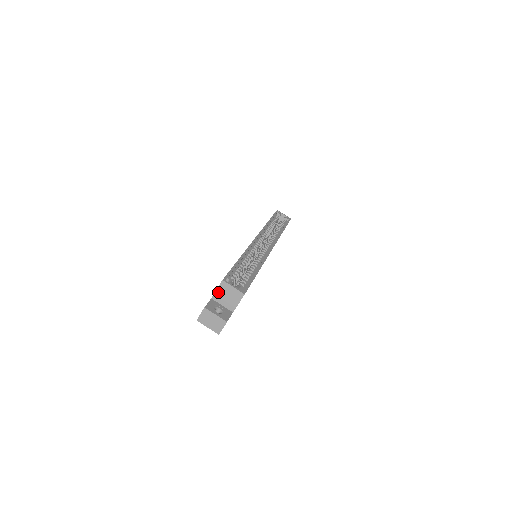
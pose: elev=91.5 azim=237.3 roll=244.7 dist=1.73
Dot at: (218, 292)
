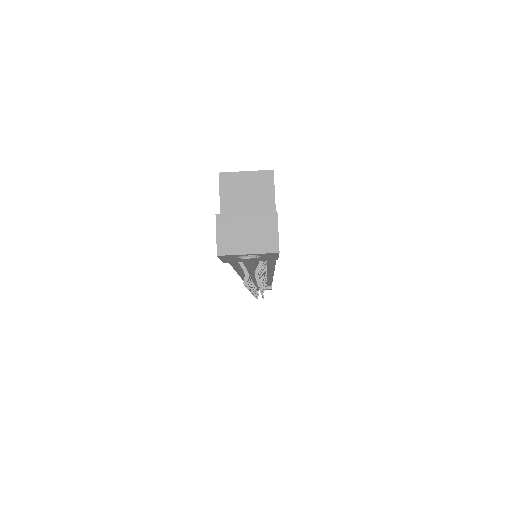
Dot at: (225, 202)
